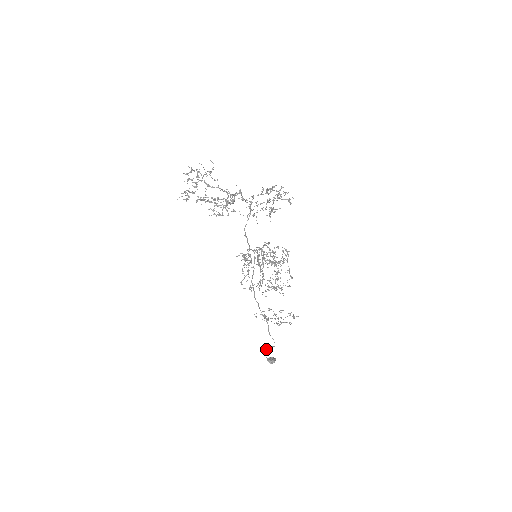
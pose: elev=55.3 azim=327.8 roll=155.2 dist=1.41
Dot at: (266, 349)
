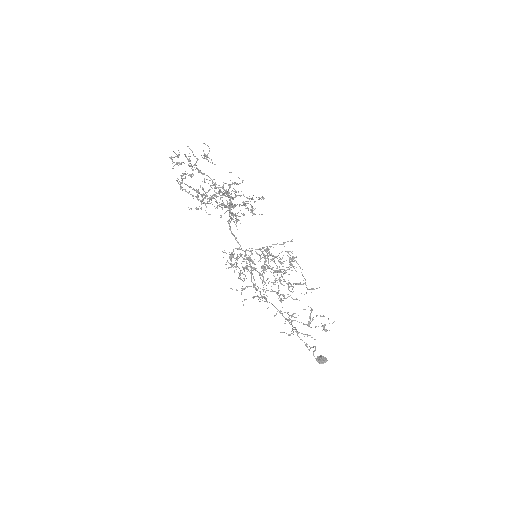
Dot at: occluded
